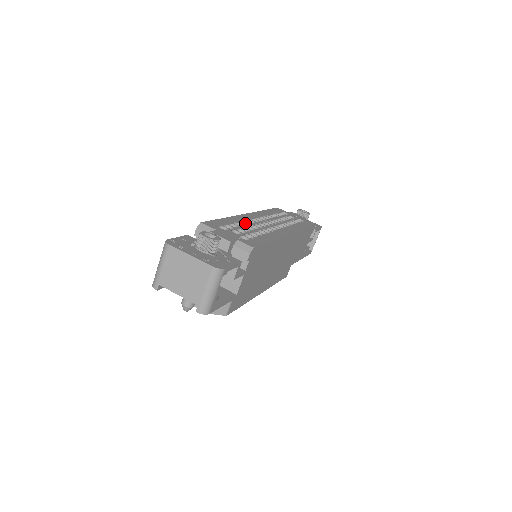
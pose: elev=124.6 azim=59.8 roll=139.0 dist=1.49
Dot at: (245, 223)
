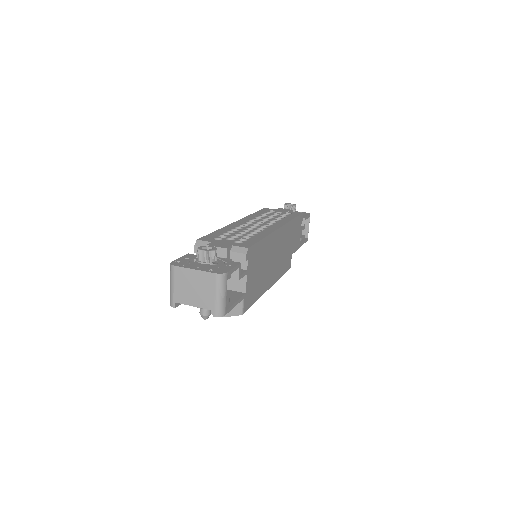
Dot at: (237, 229)
